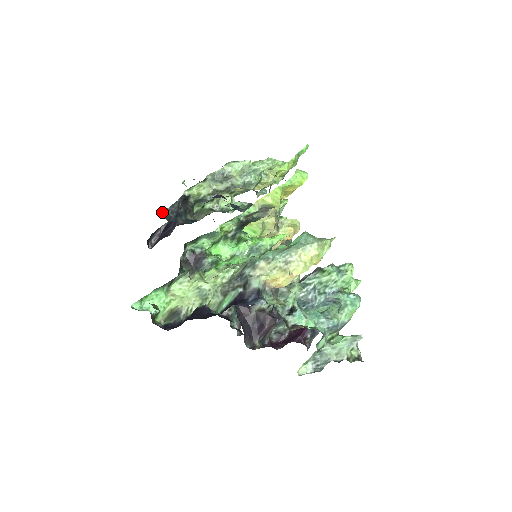
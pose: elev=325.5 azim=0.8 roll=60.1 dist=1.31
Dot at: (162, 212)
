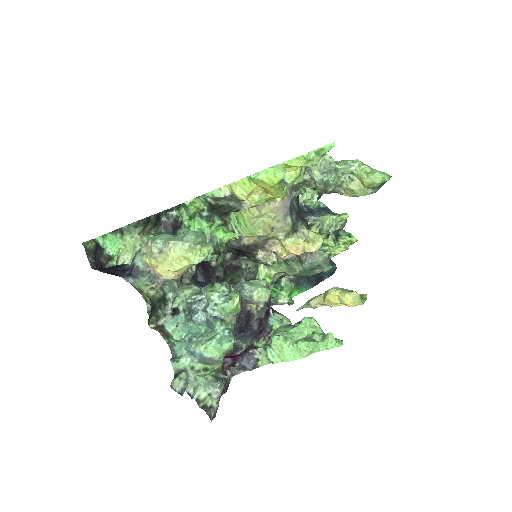
Dot at: occluded
